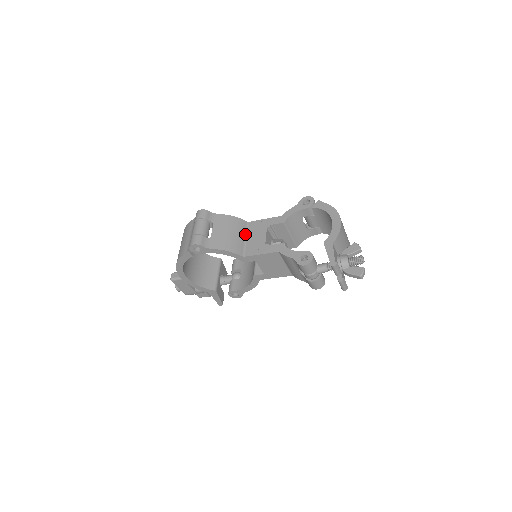
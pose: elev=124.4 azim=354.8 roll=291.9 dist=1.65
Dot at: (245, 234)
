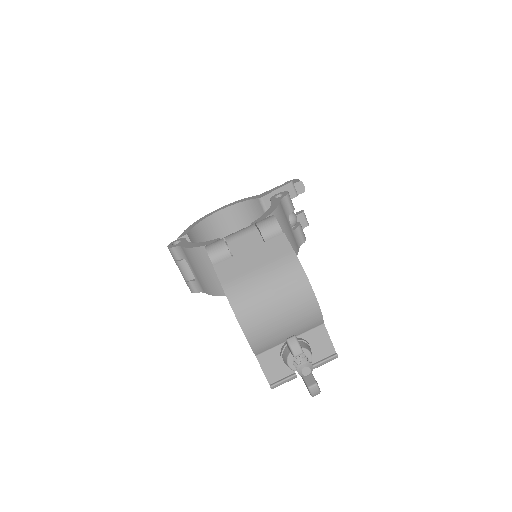
Dot at: occluded
